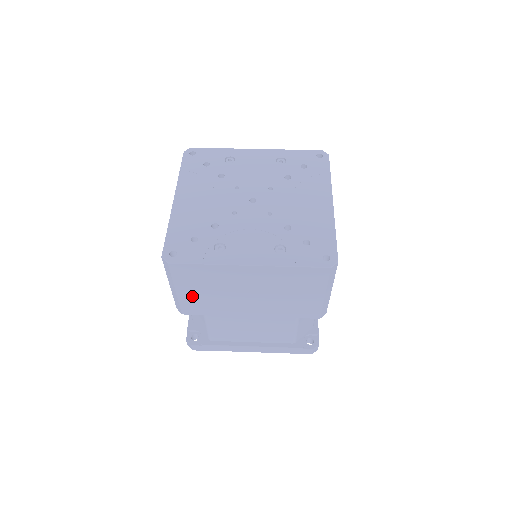
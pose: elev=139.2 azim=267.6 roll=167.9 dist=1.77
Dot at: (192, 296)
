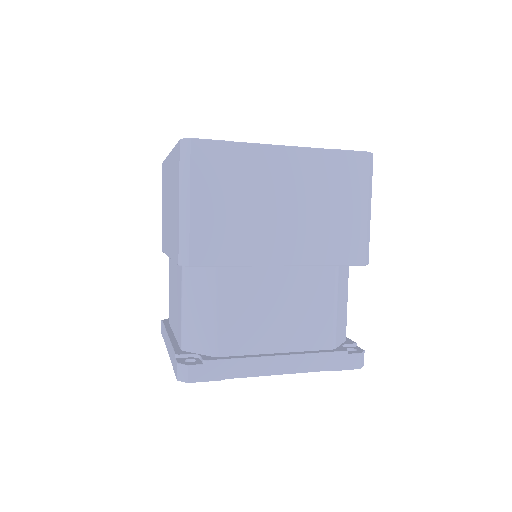
Dot at: (210, 216)
